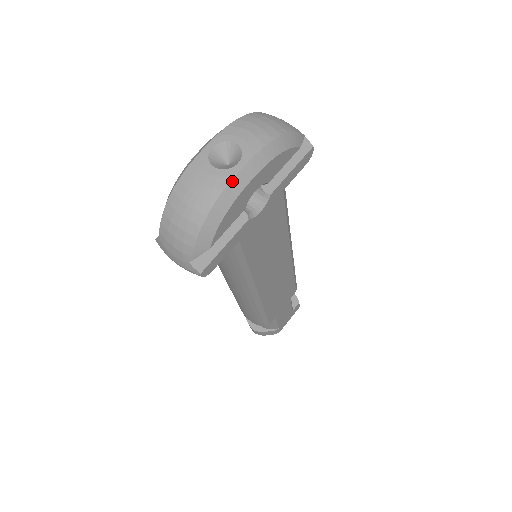
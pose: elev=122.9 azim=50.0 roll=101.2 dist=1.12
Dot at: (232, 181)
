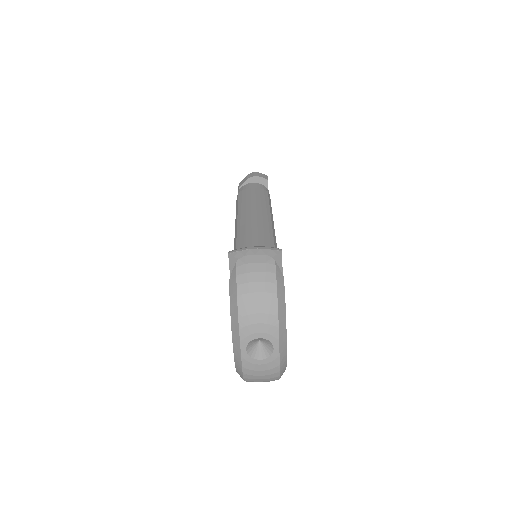
Dot at: (280, 359)
